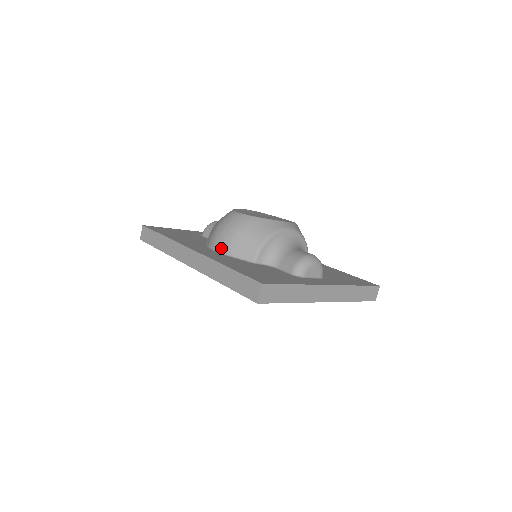
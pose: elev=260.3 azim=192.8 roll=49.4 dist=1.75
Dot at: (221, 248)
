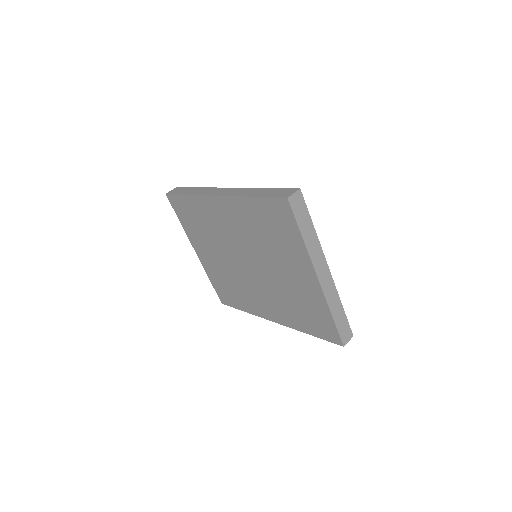
Dot at: occluded
